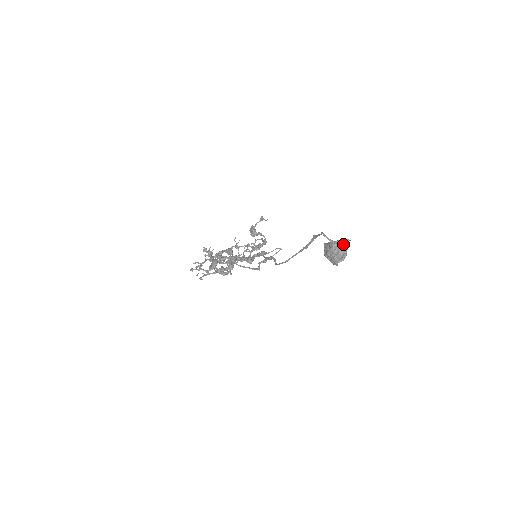
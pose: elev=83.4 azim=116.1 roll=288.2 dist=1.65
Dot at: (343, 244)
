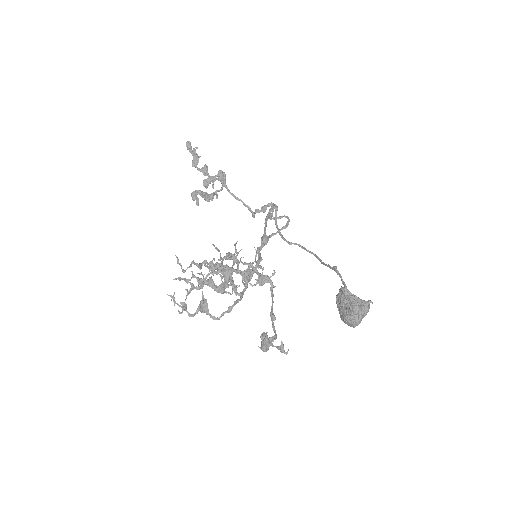
Dot at: (362, 315)
